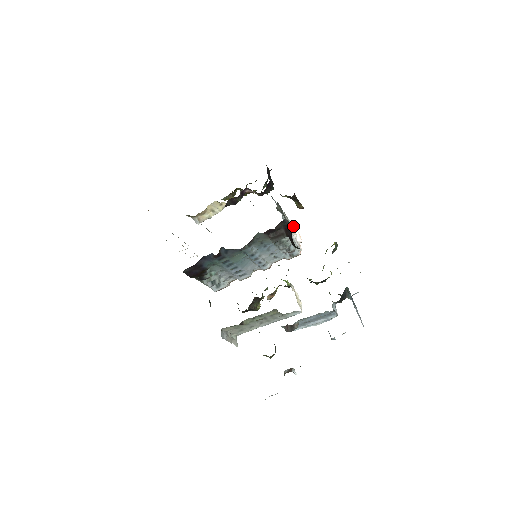
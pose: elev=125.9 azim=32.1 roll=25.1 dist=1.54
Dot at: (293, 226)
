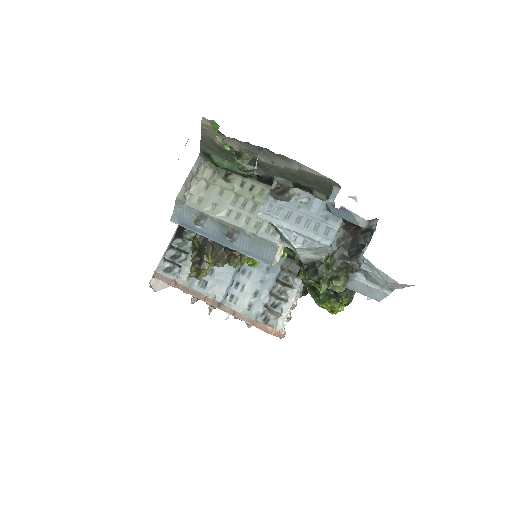
Dot at: occluded
